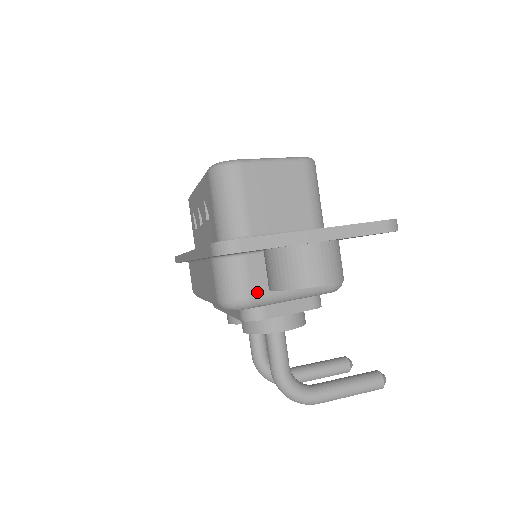
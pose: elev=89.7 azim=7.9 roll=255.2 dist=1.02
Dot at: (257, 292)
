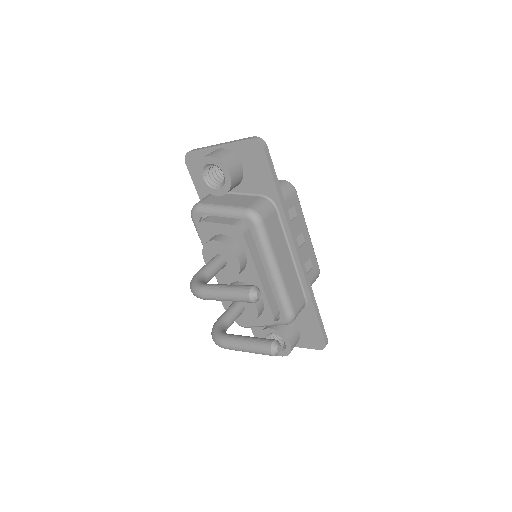
Dot at: (205, 202)
